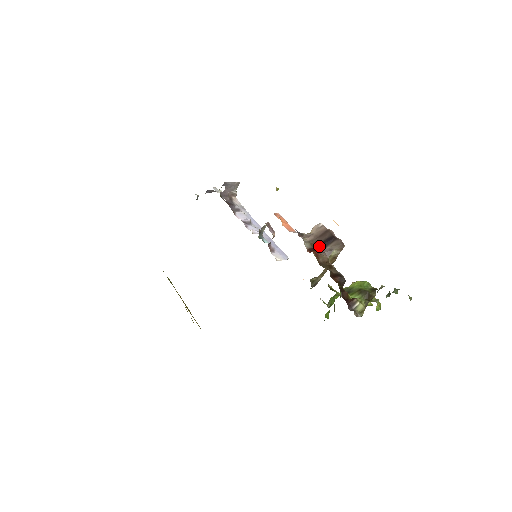
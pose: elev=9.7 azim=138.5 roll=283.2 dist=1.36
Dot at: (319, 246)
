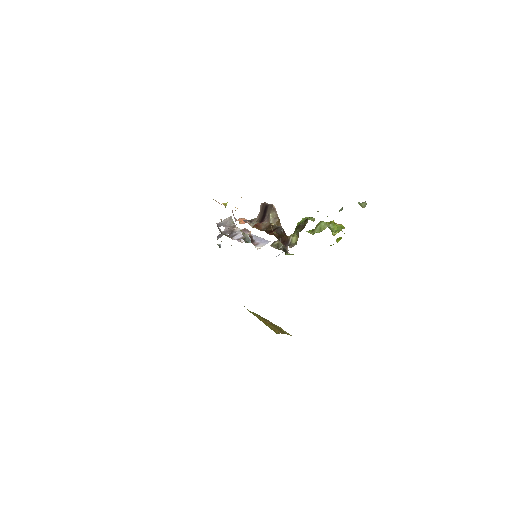
Dot at: (262, 219)
